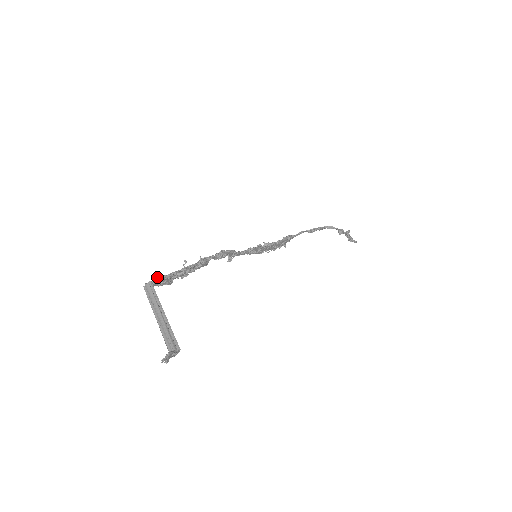
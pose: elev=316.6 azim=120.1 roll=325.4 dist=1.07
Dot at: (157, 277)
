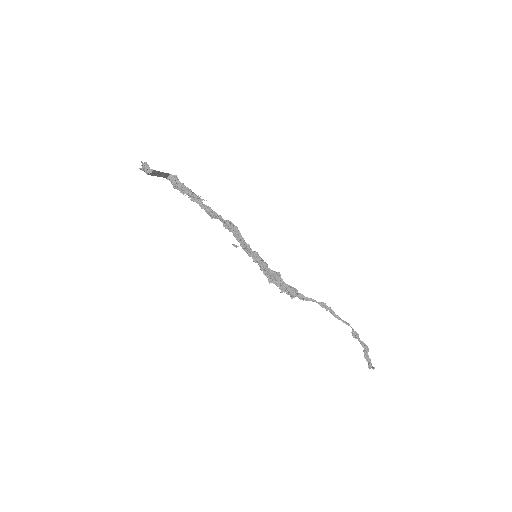
Dot at: (176, 175)
